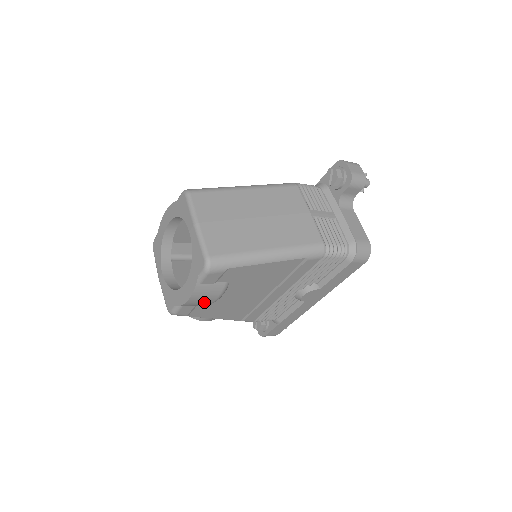
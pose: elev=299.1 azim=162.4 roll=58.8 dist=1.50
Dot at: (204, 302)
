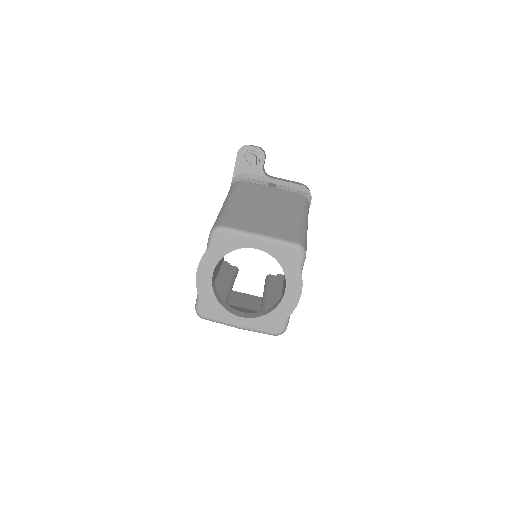
Dot at: occluded
